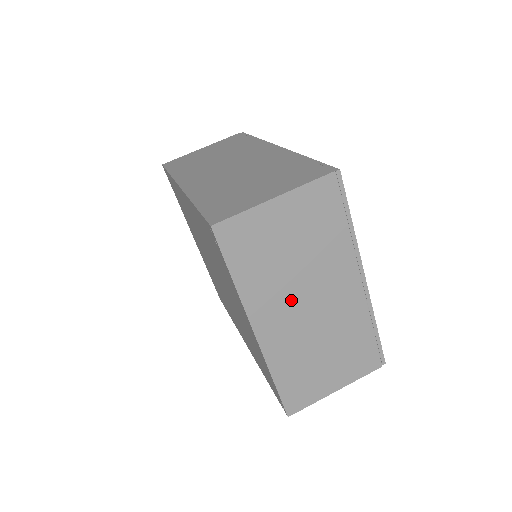
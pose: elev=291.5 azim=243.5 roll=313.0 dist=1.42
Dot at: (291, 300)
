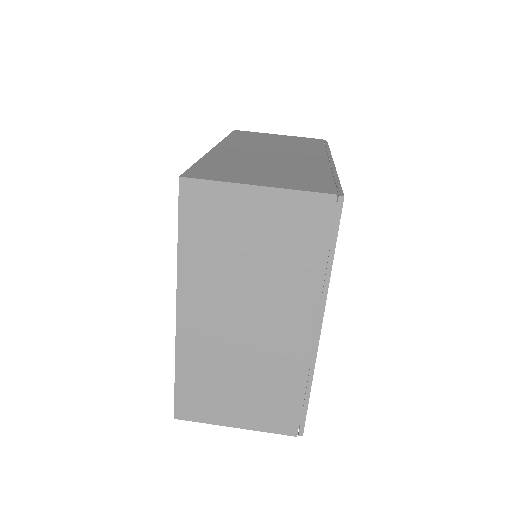
Dot at: (229, 303)
